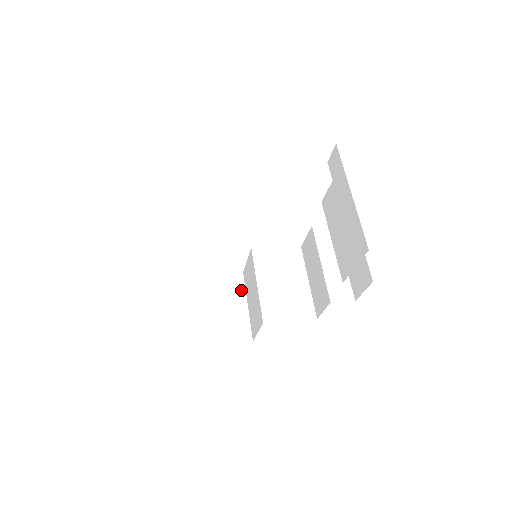
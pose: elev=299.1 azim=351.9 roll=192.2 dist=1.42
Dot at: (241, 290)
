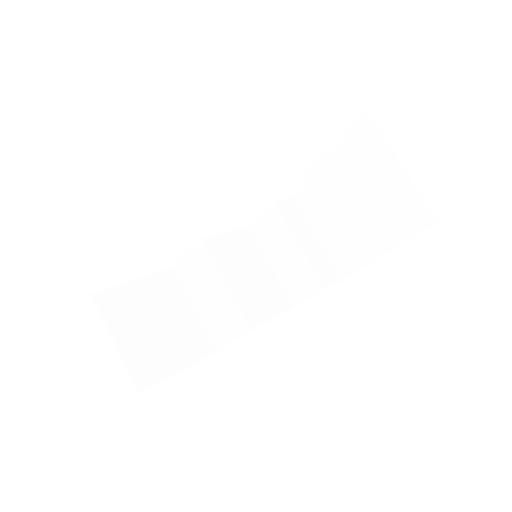
Dot at: (180, 291)
